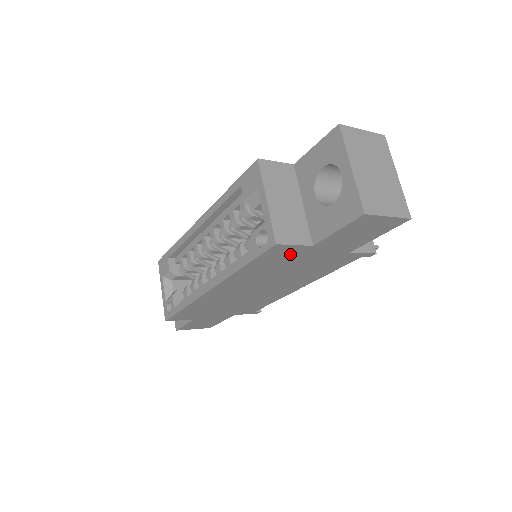
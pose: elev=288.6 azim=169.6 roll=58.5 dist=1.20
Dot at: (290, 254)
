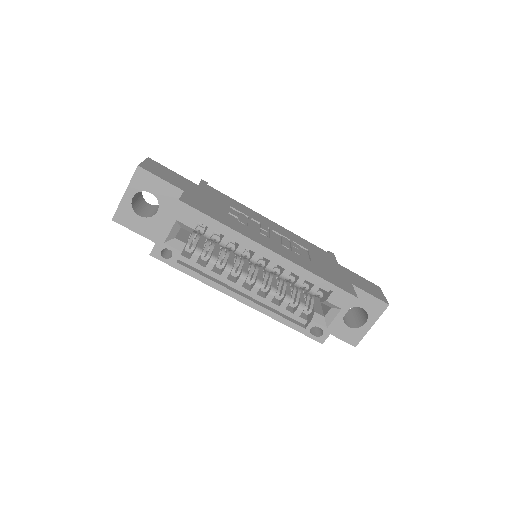
Dot at: occluded
